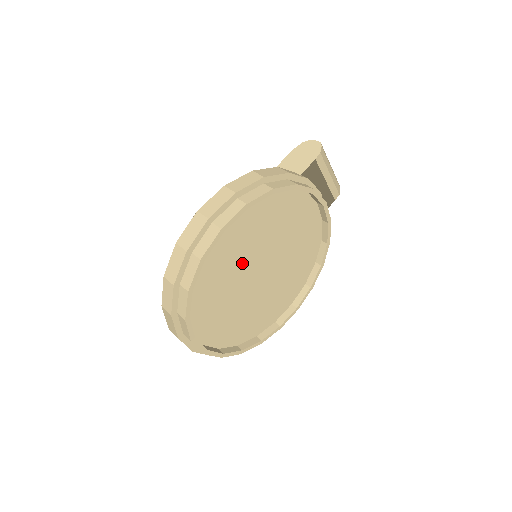
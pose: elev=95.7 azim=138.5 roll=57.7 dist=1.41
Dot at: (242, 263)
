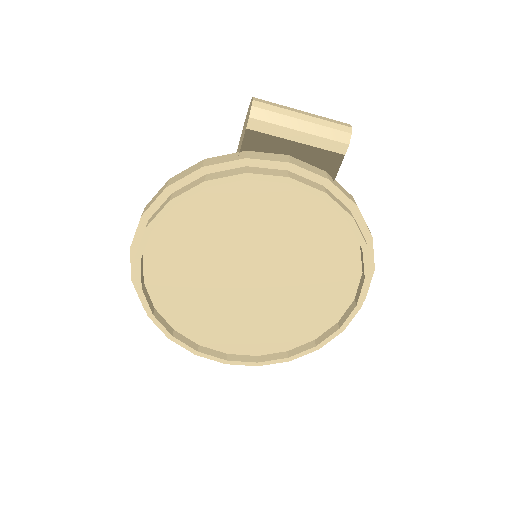
Dot at: (212, 275)
